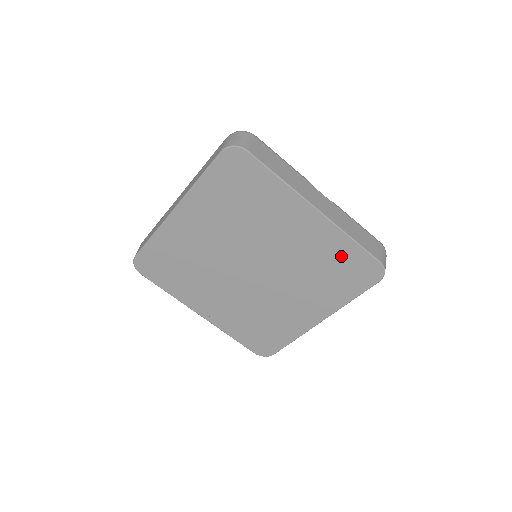
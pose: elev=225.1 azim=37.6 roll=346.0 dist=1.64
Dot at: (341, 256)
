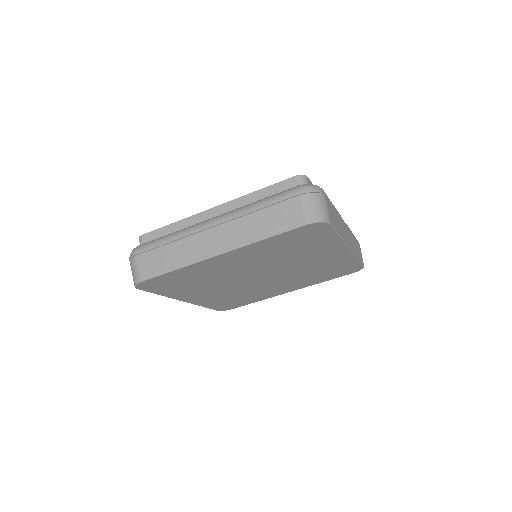
Dot at: (341, 266)
